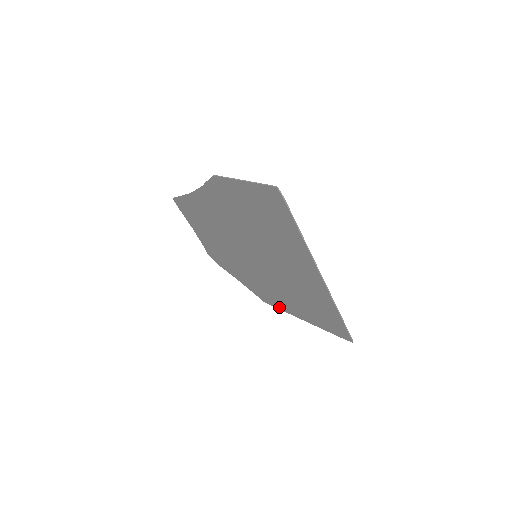
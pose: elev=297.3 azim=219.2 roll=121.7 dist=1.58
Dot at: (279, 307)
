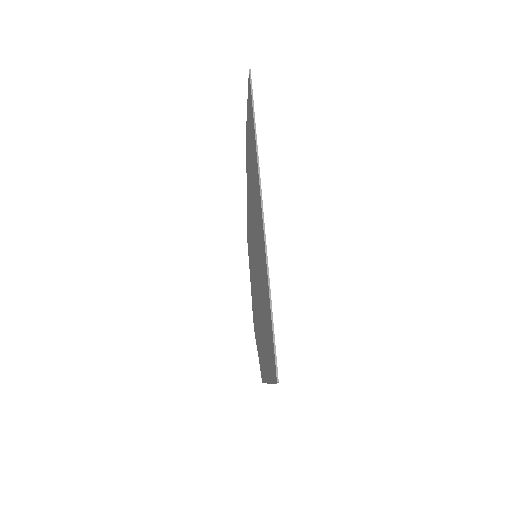
Dot at: occluded
